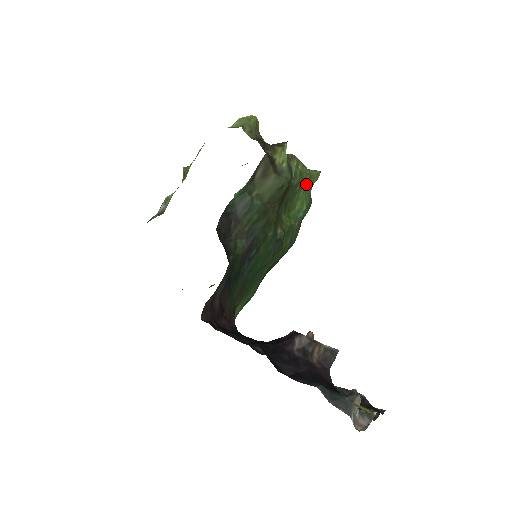
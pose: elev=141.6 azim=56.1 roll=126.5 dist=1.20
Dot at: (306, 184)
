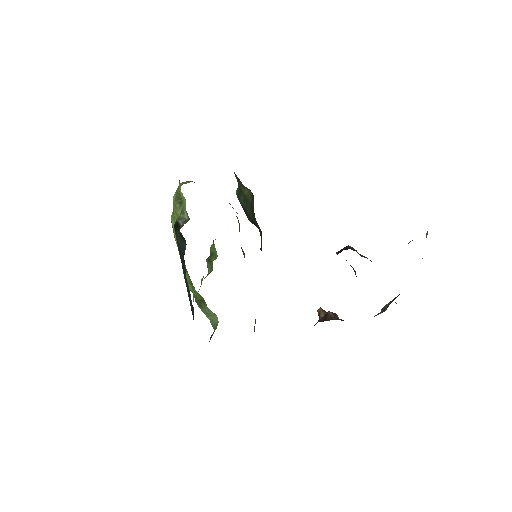
Dot at: (239, 227)
